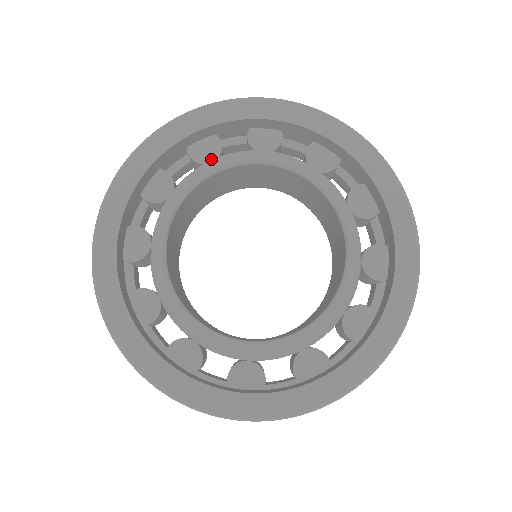
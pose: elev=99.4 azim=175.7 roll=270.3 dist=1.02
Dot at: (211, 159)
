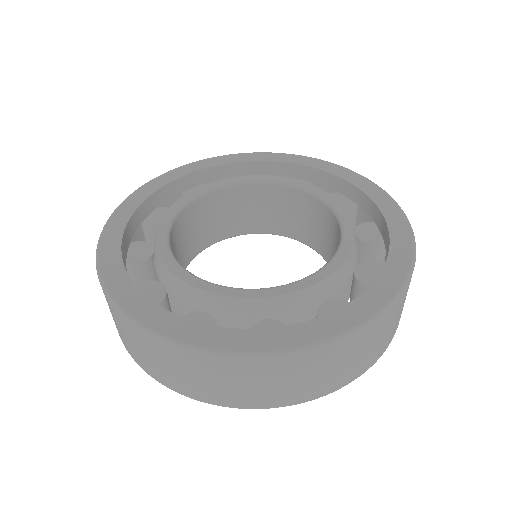
Dot at: occluded
